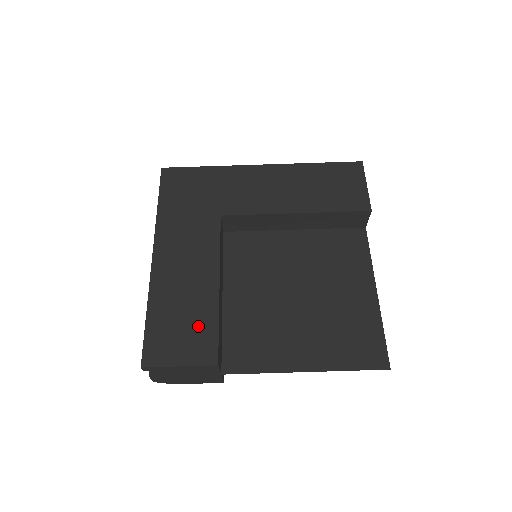
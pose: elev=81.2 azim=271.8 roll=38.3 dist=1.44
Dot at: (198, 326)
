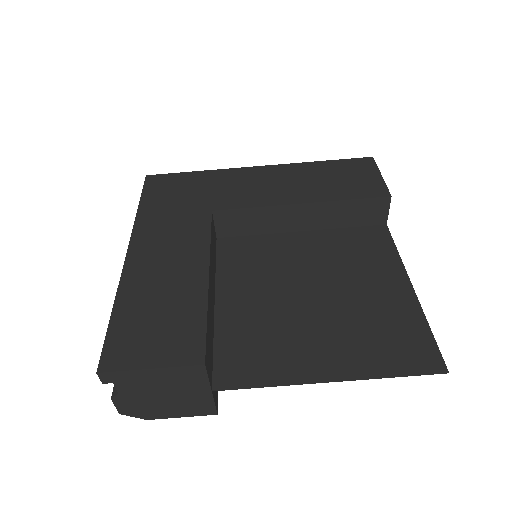
Dot at: (179, 320)
